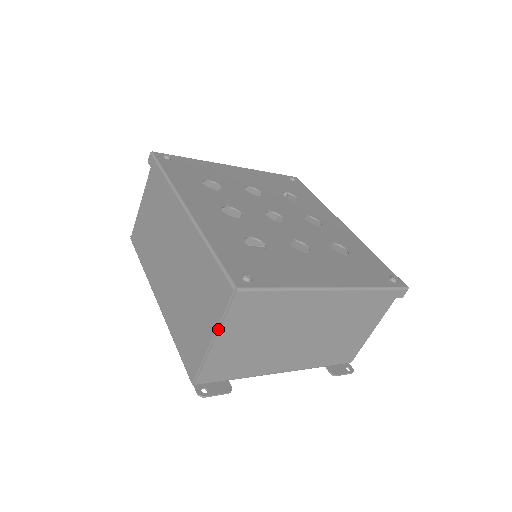
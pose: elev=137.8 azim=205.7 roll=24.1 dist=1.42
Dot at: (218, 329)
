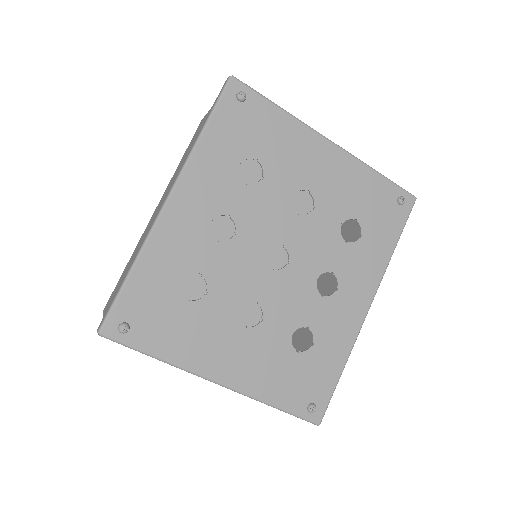
Dot at: occluded
